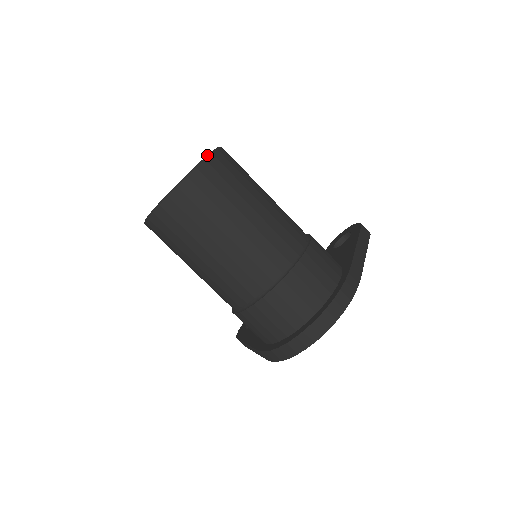
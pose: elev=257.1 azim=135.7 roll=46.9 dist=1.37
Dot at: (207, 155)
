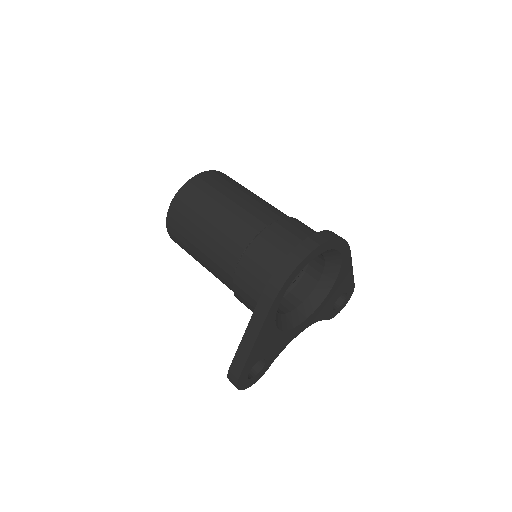
Dot at: occluded
